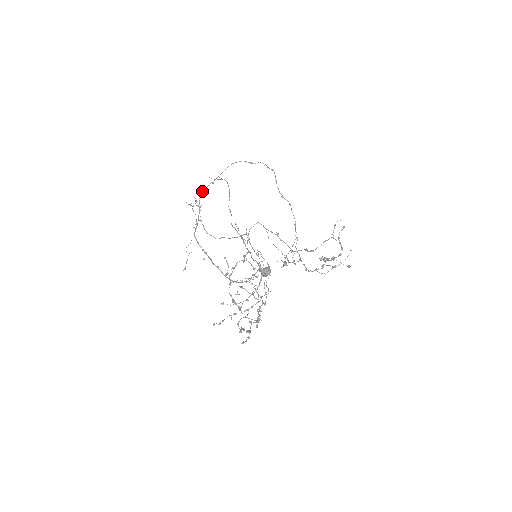
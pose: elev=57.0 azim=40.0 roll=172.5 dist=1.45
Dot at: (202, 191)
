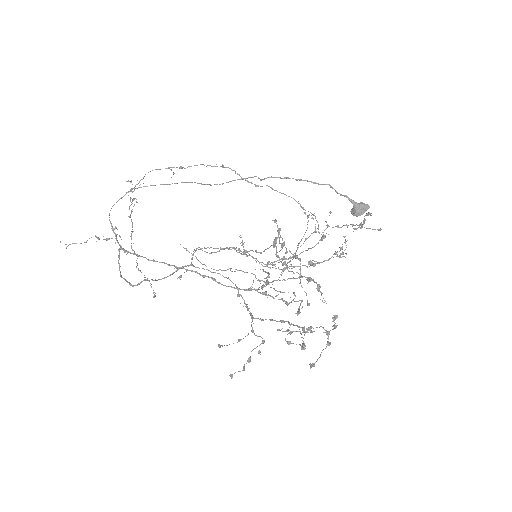
Dot at: occluded
